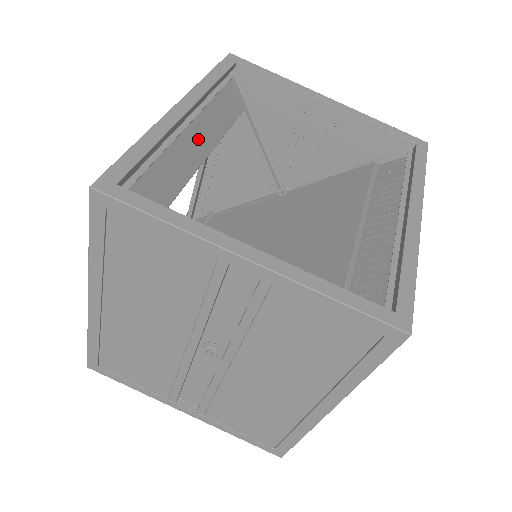
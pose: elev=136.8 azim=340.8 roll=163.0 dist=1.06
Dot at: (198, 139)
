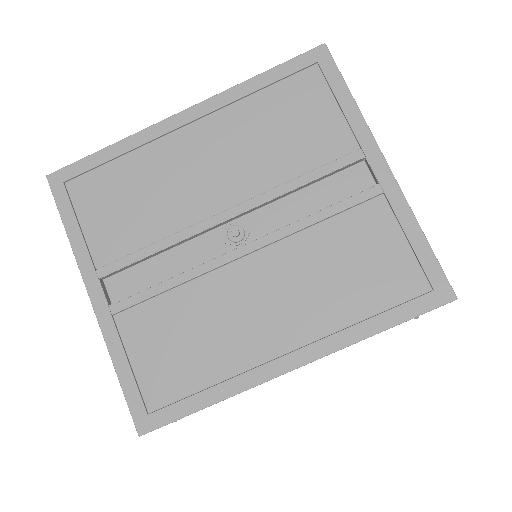
Dot at: occluded
